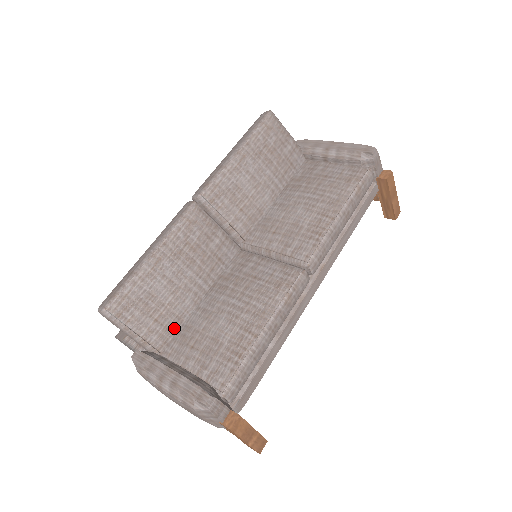
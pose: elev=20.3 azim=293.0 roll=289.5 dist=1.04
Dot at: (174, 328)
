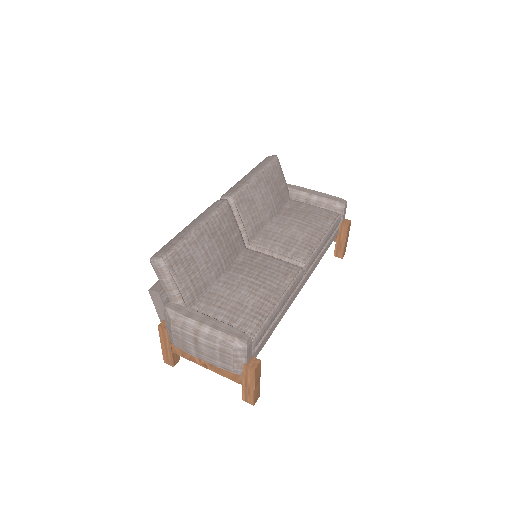
Dot at: (200, 292)
